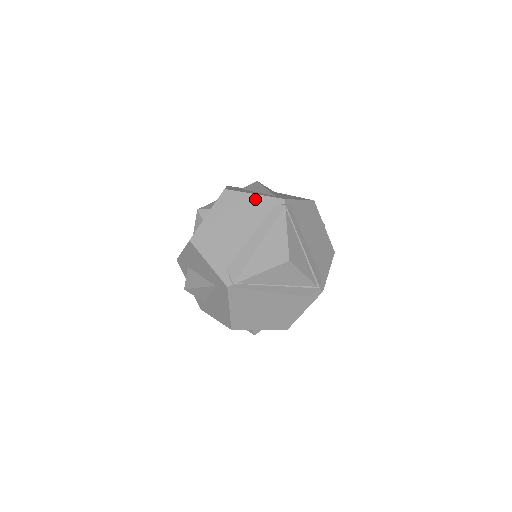
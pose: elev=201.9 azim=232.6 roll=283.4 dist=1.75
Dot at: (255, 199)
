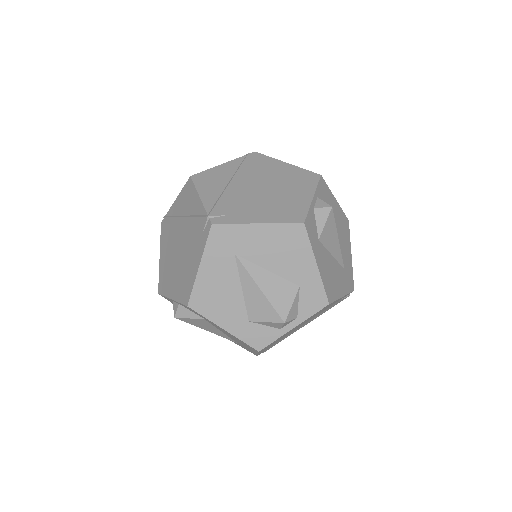
Dot at: occluded
